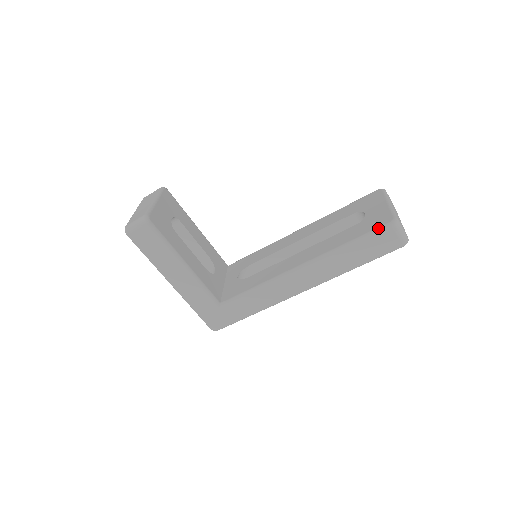
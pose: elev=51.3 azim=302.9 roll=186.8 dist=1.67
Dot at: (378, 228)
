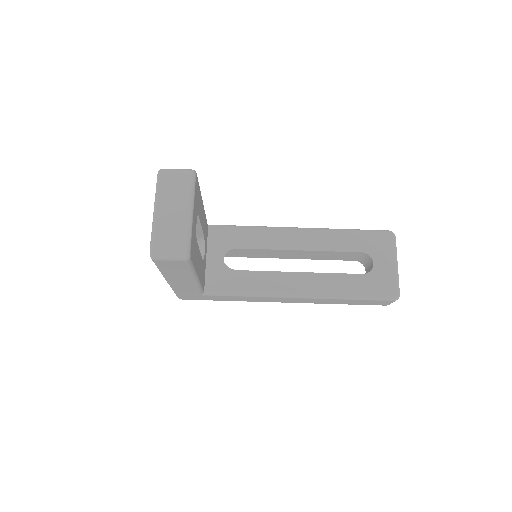
Dot at: (382, 298)
